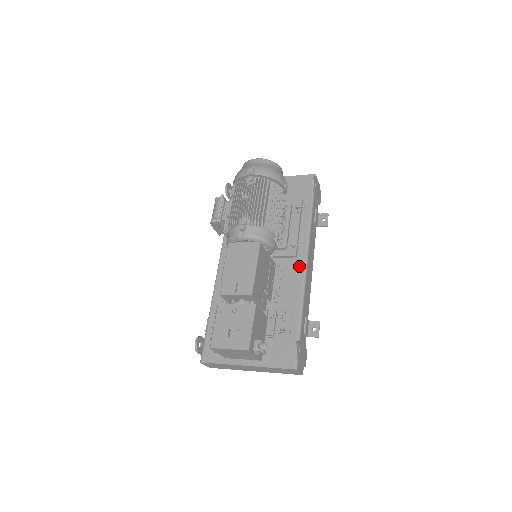
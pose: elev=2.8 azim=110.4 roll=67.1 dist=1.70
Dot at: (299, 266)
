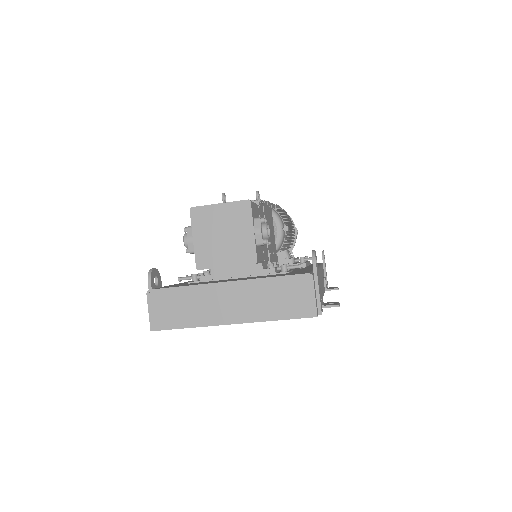
Dot at: (309, 267)
